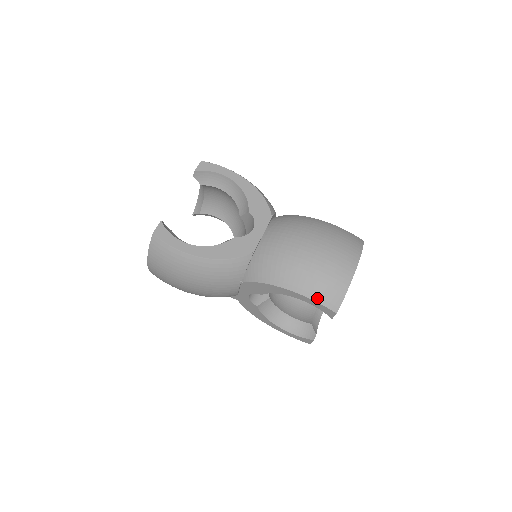
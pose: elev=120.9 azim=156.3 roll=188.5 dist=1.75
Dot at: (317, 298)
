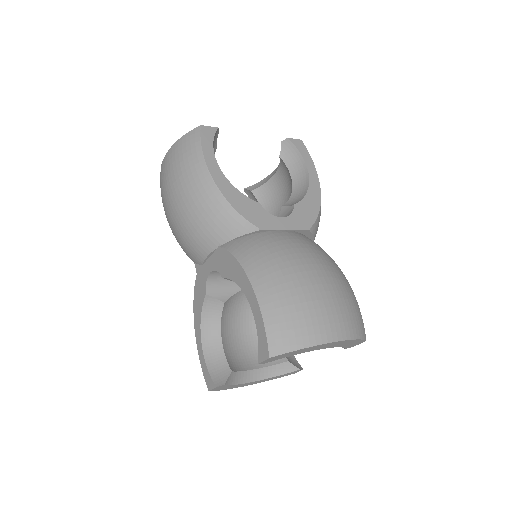
Dot at: (269, 320)
